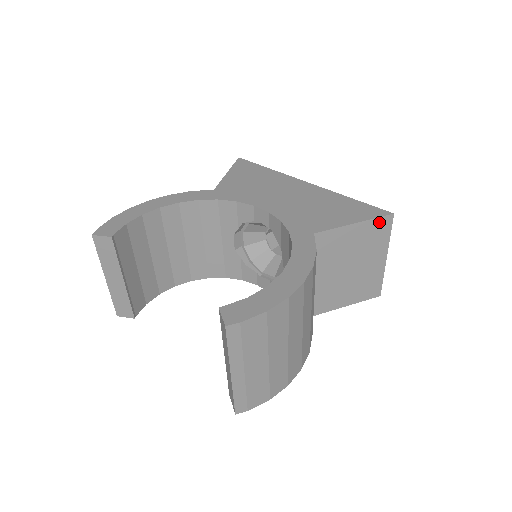
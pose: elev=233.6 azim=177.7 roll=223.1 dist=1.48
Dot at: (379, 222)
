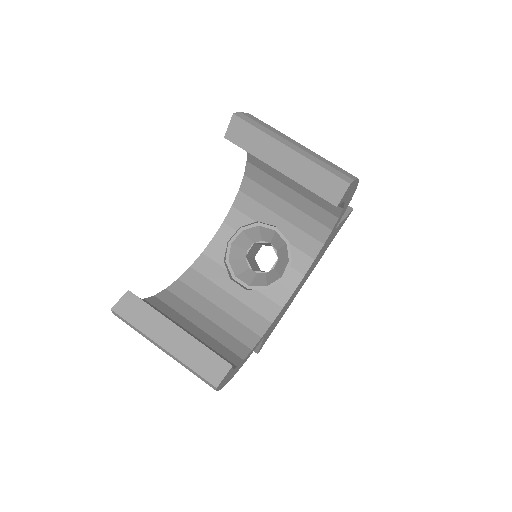
Dot at: occluded
